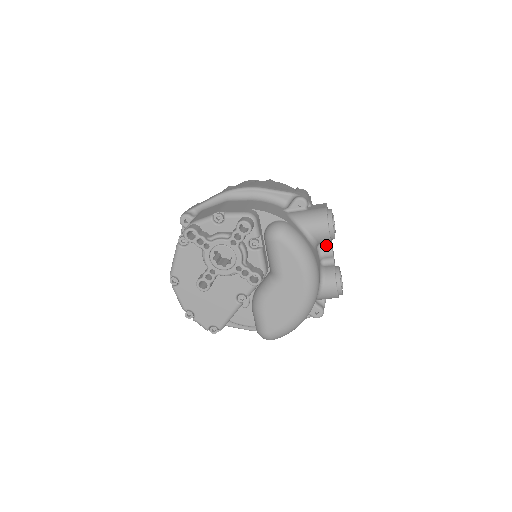
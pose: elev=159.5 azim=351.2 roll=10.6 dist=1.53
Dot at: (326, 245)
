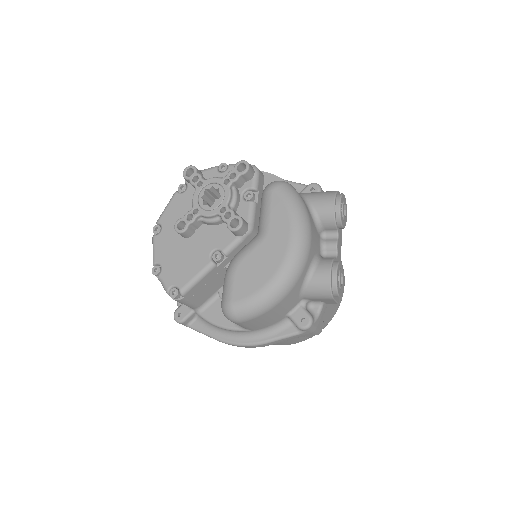
Dot at: (332, 236)
